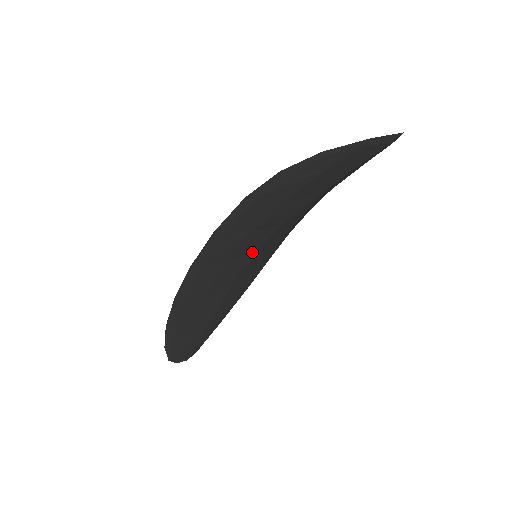
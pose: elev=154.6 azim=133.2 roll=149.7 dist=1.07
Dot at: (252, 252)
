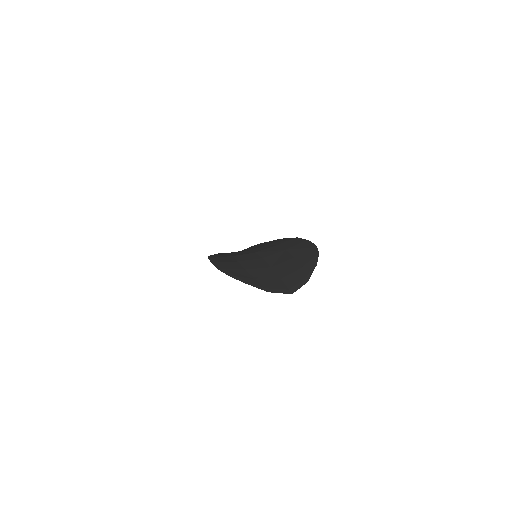
Dot at: occluded
